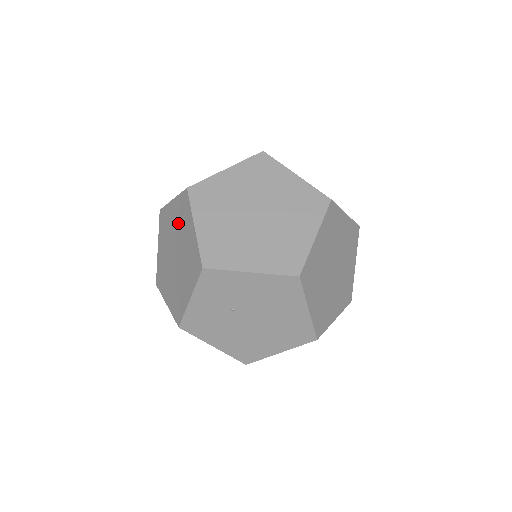
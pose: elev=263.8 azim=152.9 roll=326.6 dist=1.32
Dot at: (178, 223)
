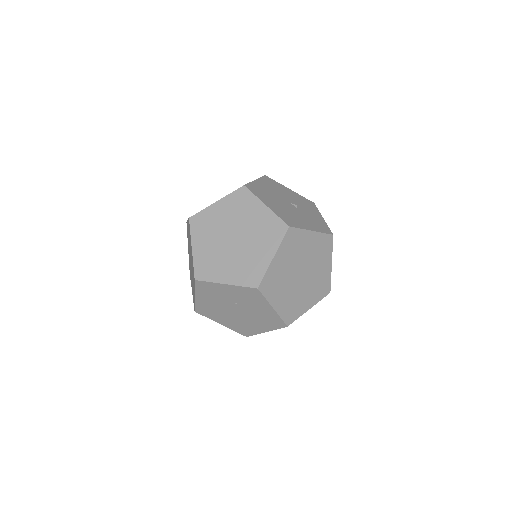
Dot at: (258, 229)
